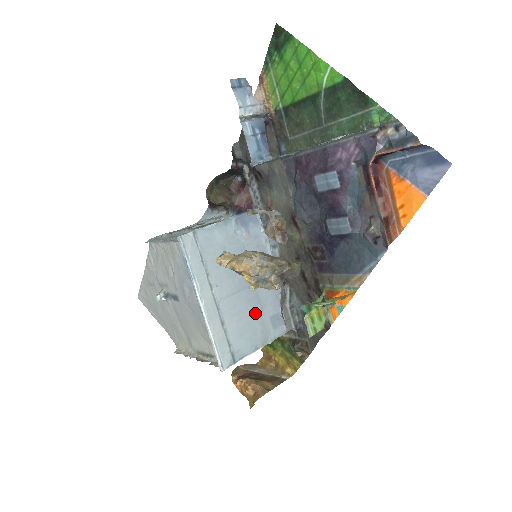
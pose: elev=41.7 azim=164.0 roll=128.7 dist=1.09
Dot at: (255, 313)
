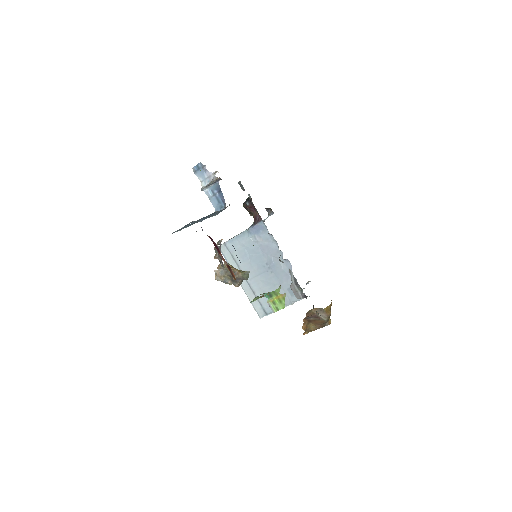
Dot at: (275, 286)
